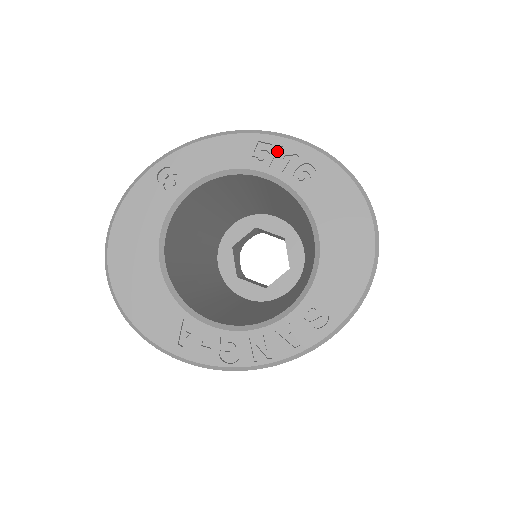
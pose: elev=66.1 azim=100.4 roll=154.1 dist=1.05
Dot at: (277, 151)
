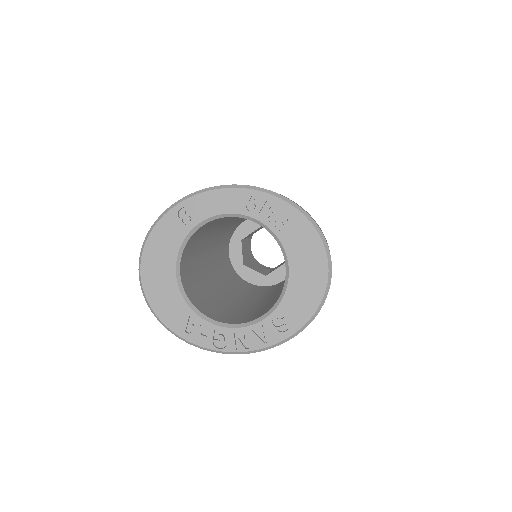
Dot at: (265, 203)
